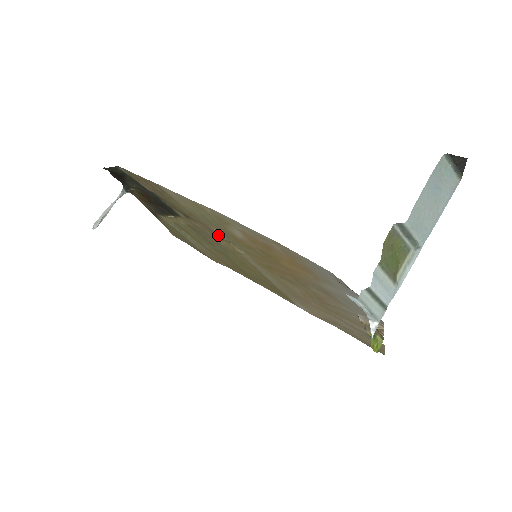
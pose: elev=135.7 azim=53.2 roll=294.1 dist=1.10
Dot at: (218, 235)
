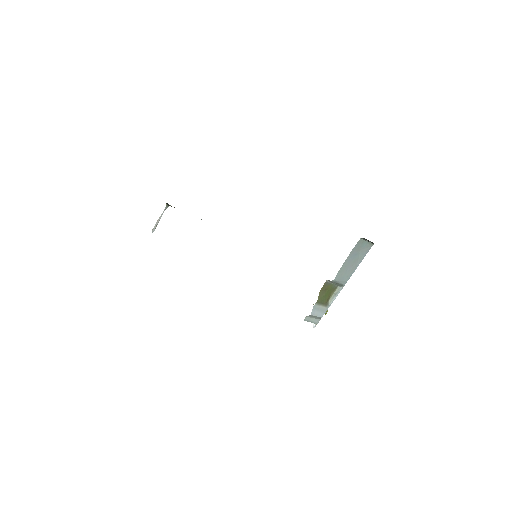
Dot at: occluded
